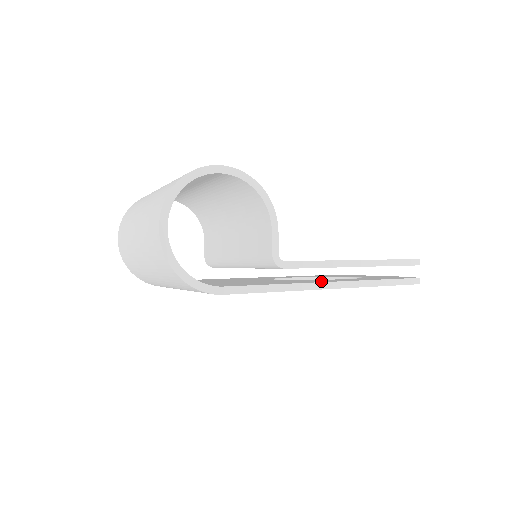
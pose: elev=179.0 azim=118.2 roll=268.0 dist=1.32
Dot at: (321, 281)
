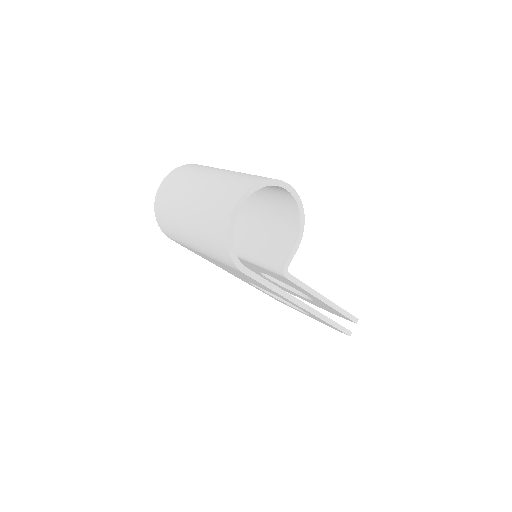
Dot at: occluded
